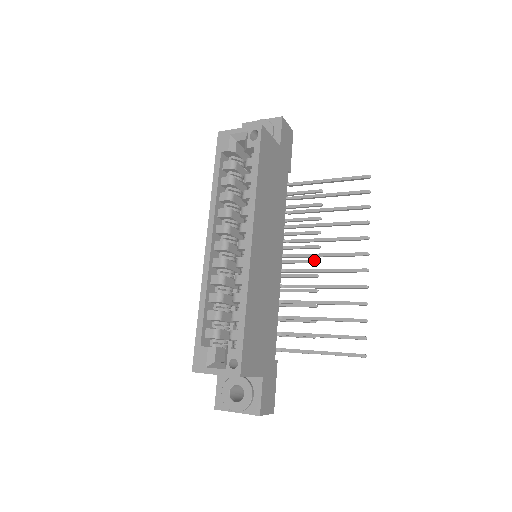
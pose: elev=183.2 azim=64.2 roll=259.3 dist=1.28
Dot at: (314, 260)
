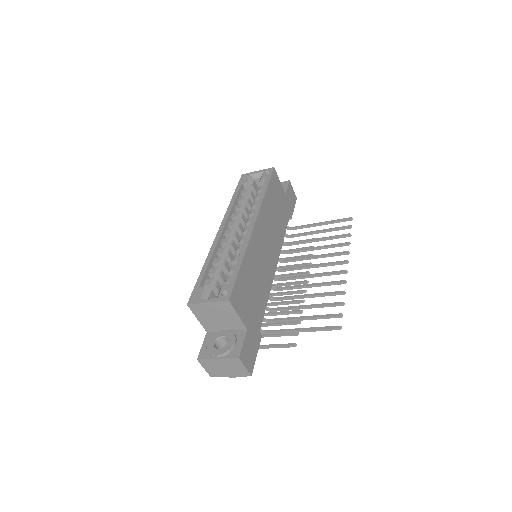
Dot at: (304, 281)
